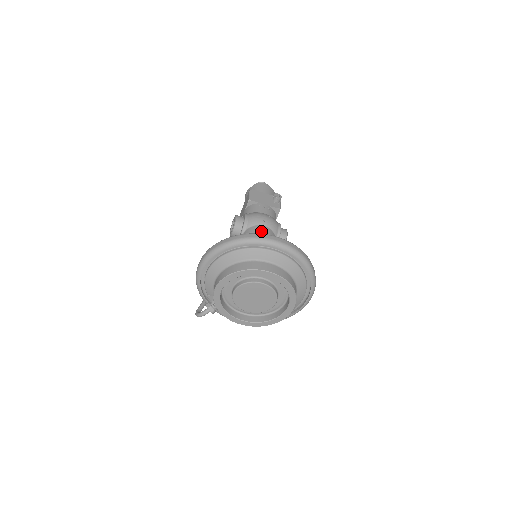
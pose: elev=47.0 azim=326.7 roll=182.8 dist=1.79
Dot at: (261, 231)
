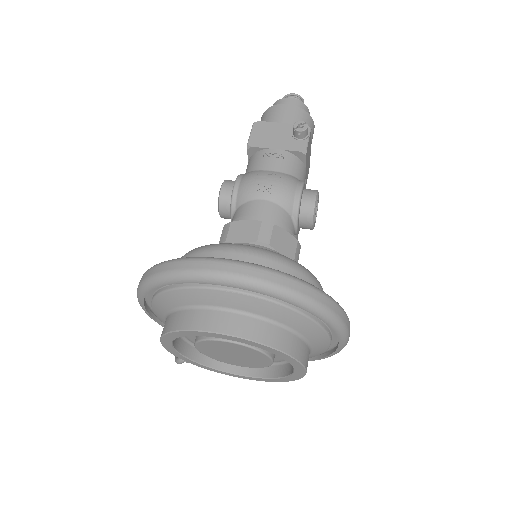
Dot at: (255, 213)
